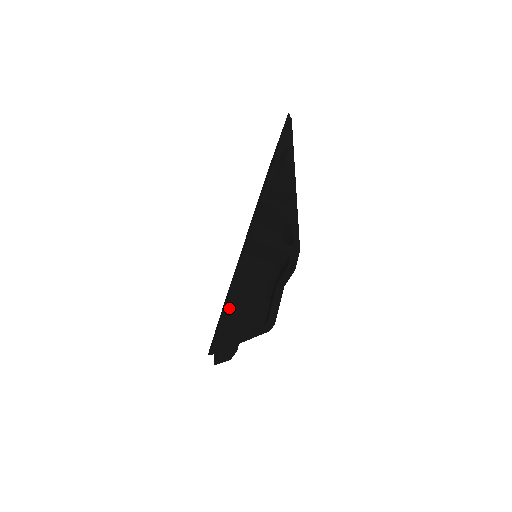
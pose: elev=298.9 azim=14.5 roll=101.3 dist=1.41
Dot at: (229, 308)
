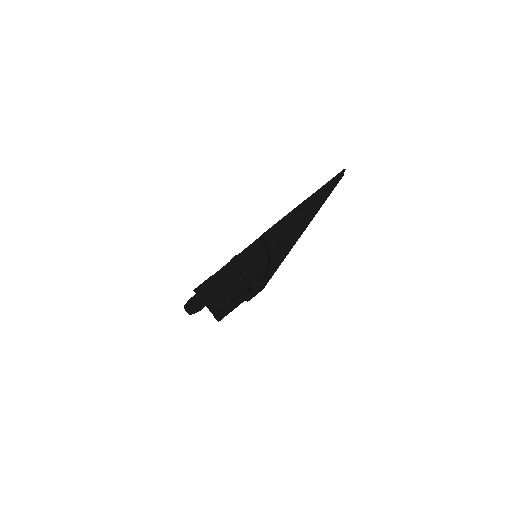
Dot at: (200, 288)
